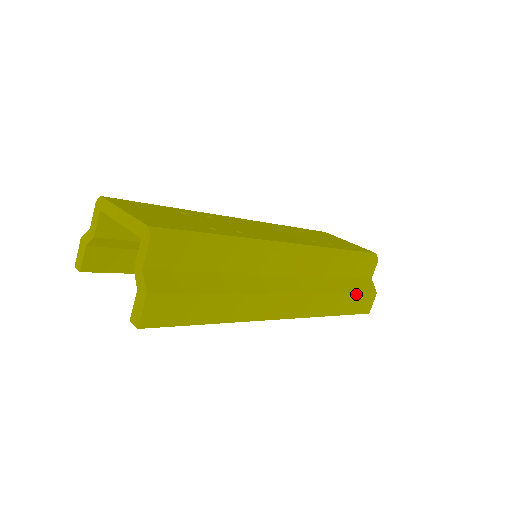
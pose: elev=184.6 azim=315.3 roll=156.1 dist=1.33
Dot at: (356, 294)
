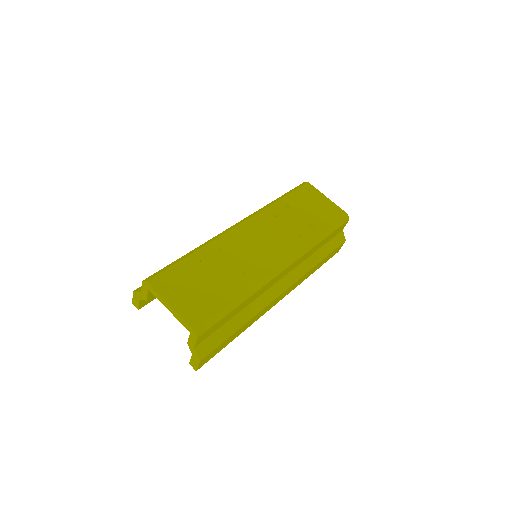
Dot at: (330, 254)
